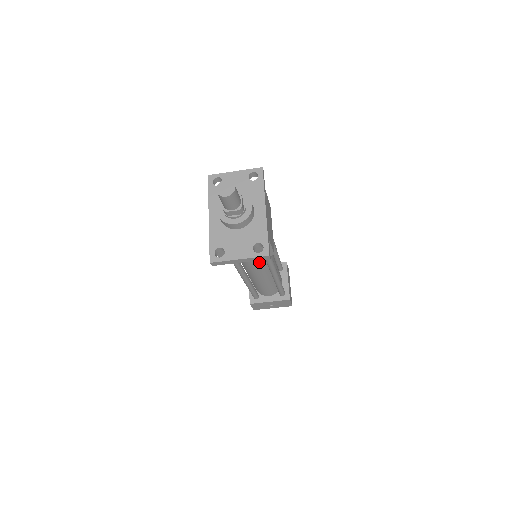
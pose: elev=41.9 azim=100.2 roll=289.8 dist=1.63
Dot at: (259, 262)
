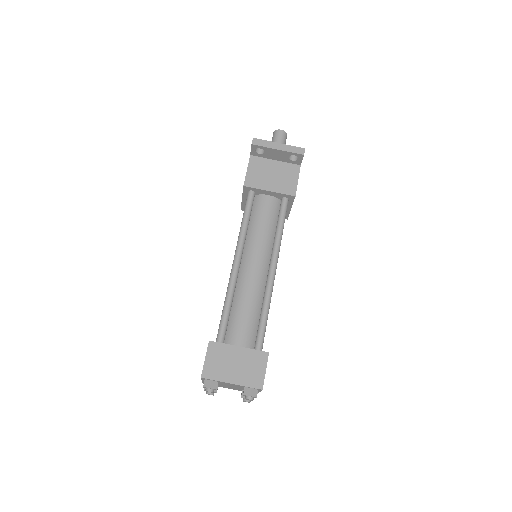
Dot at: (268, 229)
